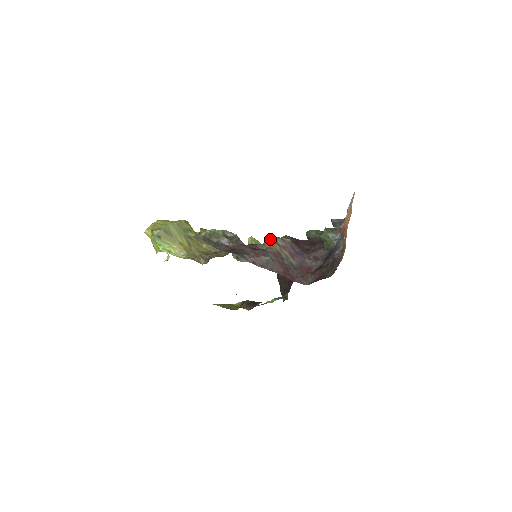
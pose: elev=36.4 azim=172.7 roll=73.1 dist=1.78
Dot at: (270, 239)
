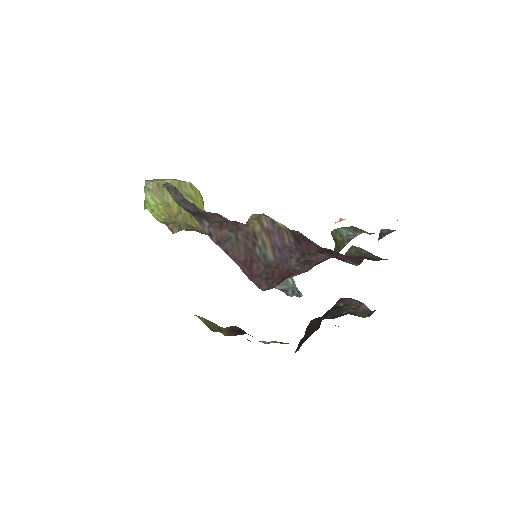
Dot at: (255, 215)
